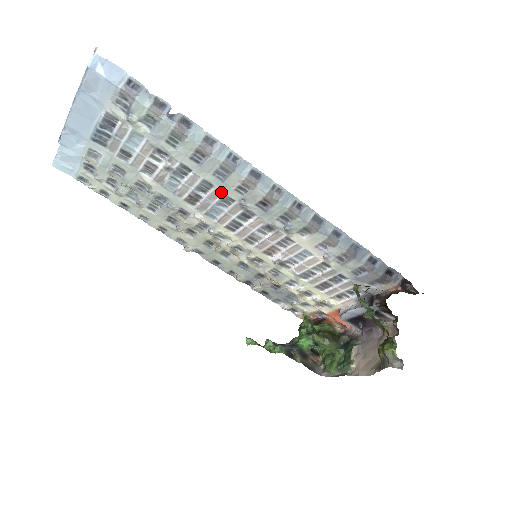
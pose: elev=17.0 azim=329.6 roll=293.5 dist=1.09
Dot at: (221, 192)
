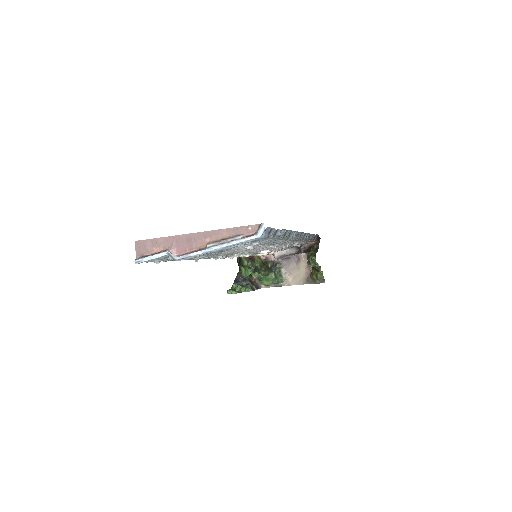
Dot at: (268, 245)
